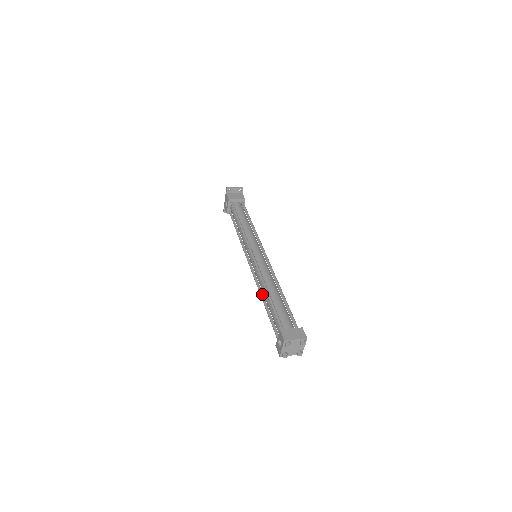
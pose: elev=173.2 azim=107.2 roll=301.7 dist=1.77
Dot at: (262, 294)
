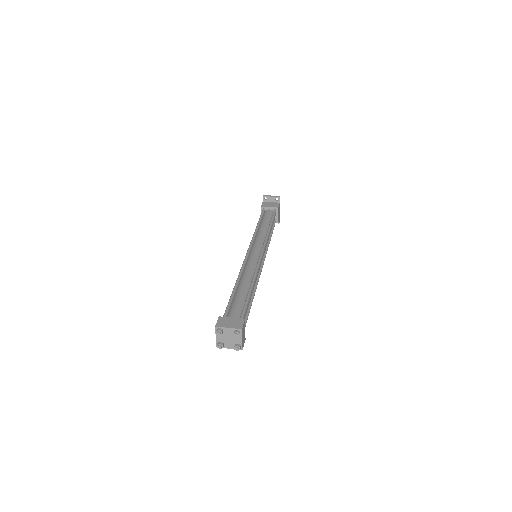
Dot at: occluded
